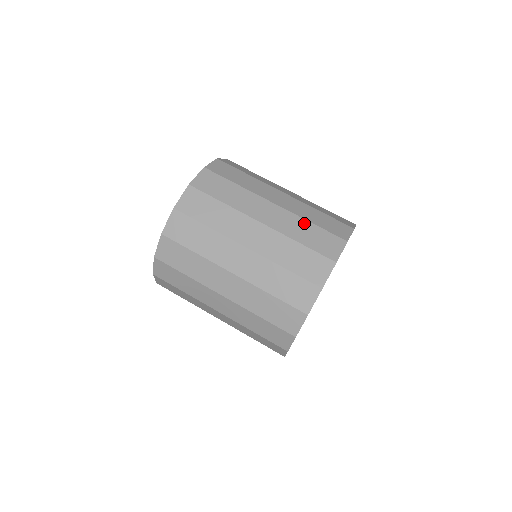
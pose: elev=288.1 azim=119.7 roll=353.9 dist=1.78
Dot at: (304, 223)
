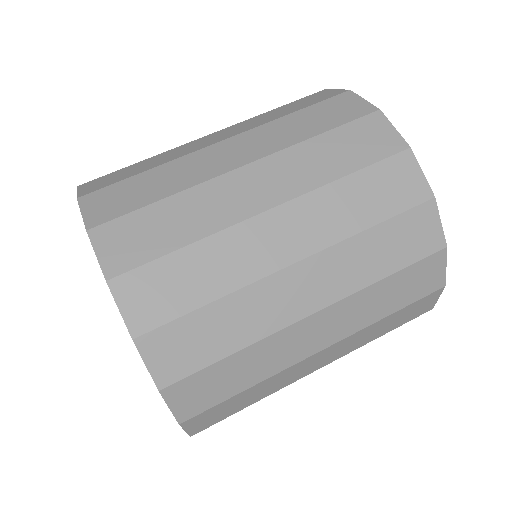
Dot at: (265, 114)
